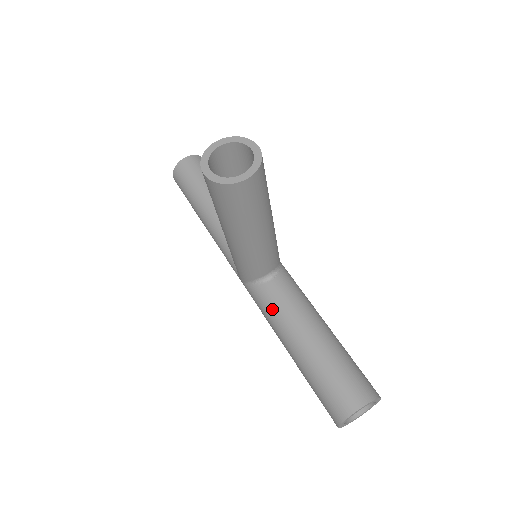
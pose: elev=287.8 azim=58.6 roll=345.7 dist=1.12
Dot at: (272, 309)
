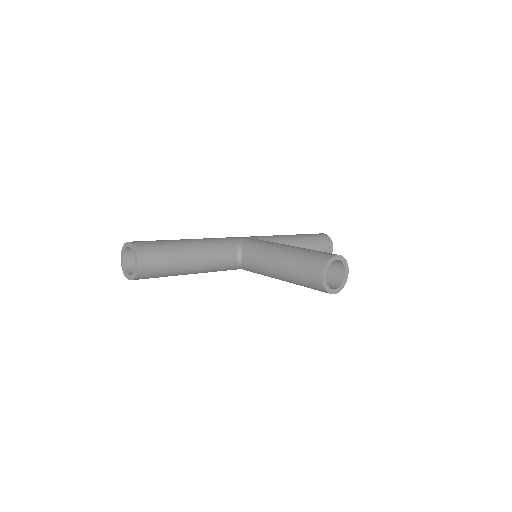
Dot at: occluded
